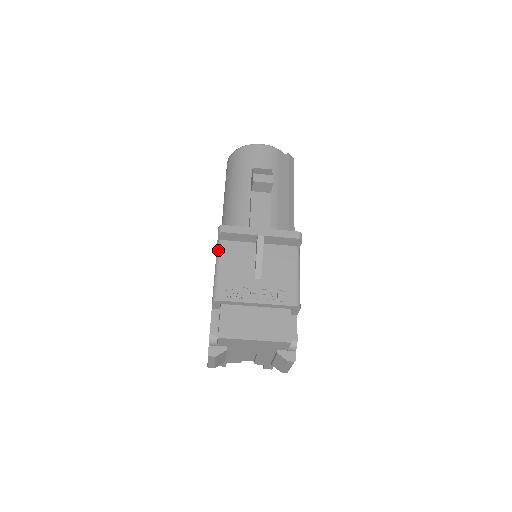
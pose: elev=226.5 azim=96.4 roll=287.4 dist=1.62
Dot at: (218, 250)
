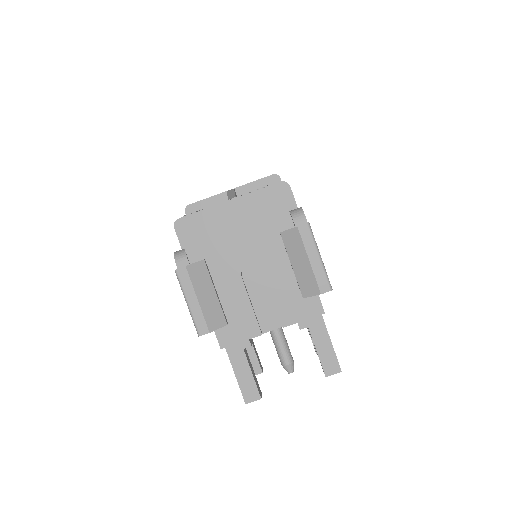
Dot at: occluded
